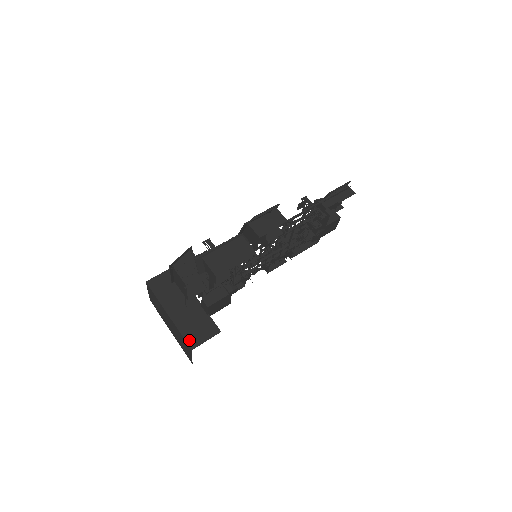
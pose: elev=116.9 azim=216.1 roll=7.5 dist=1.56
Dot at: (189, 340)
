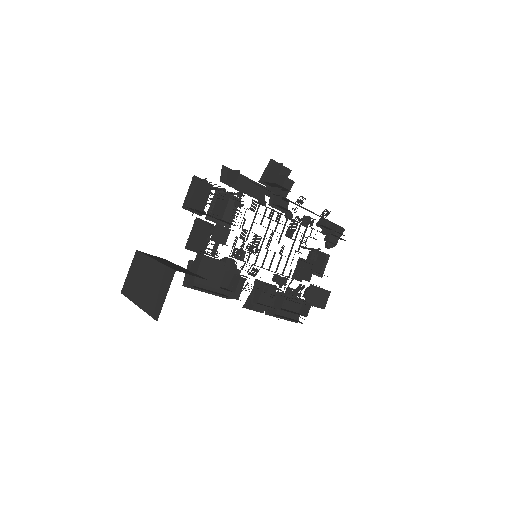
Dot at: (174, 268)
